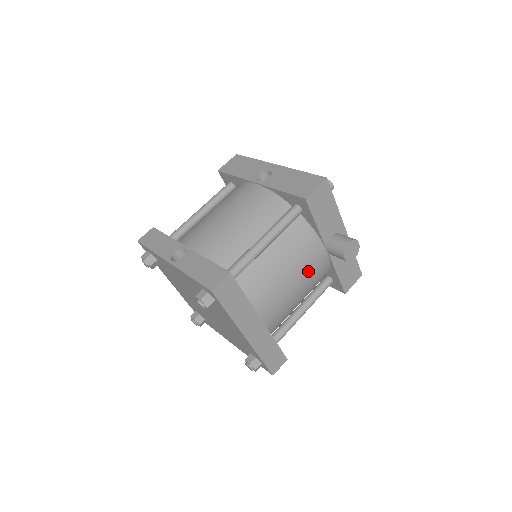
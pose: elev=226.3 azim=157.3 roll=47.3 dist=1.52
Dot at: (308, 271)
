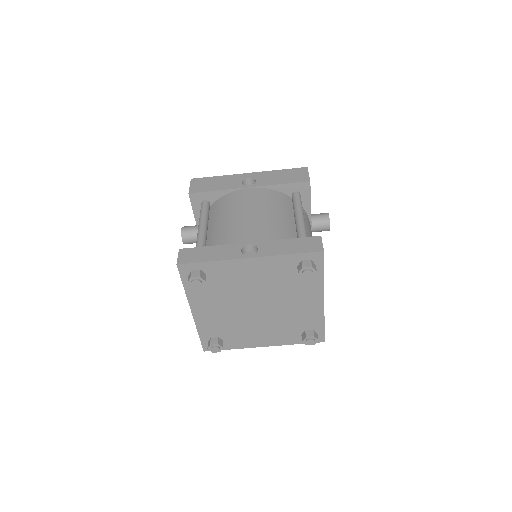
Dot at: occluded
